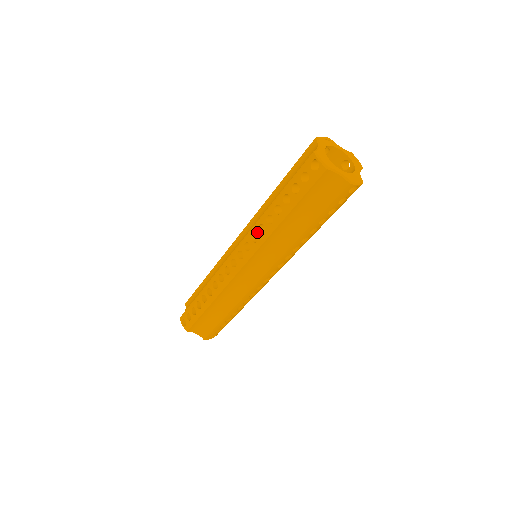
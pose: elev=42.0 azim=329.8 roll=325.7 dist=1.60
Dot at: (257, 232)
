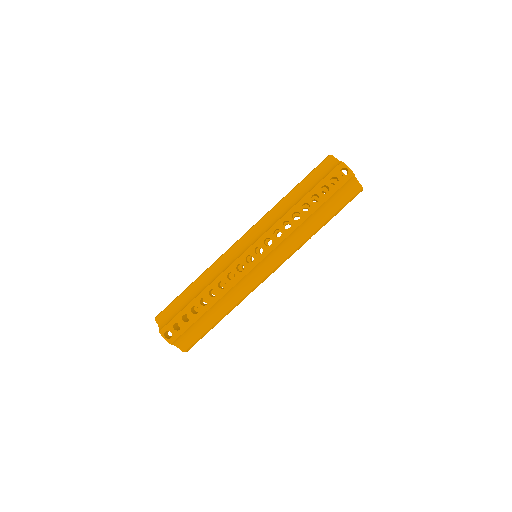
Dot at: (281, 228)
